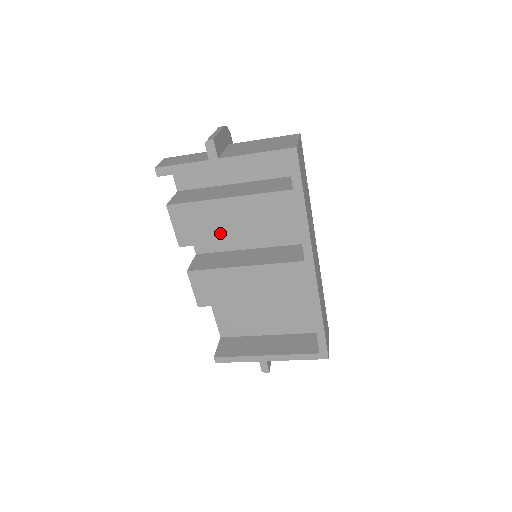
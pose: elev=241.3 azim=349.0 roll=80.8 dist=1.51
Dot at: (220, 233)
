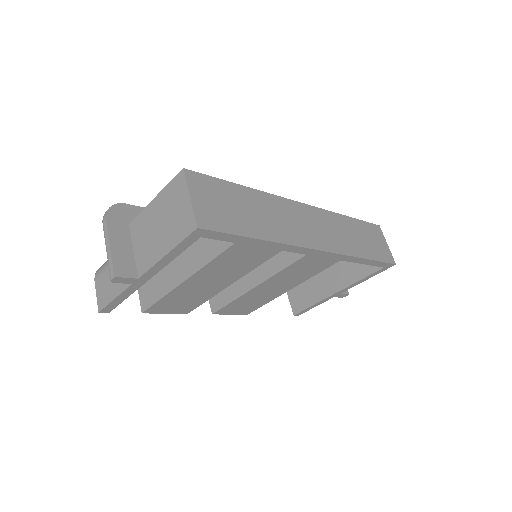
Dot at: (208, 293)
